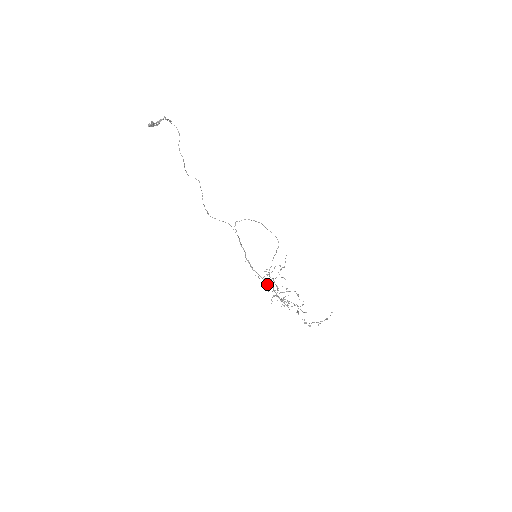
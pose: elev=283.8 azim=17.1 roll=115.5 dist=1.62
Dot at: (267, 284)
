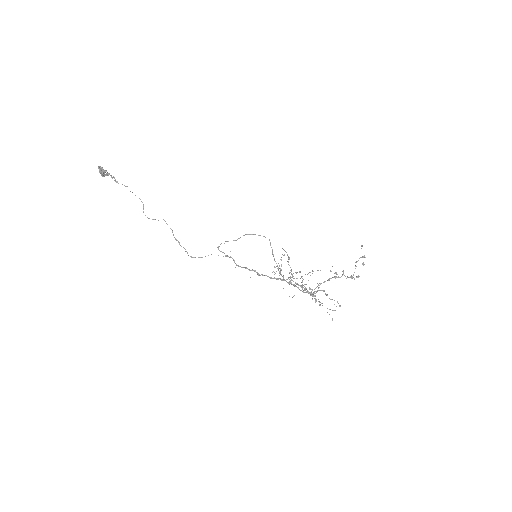
Dot at: (287, 282)
